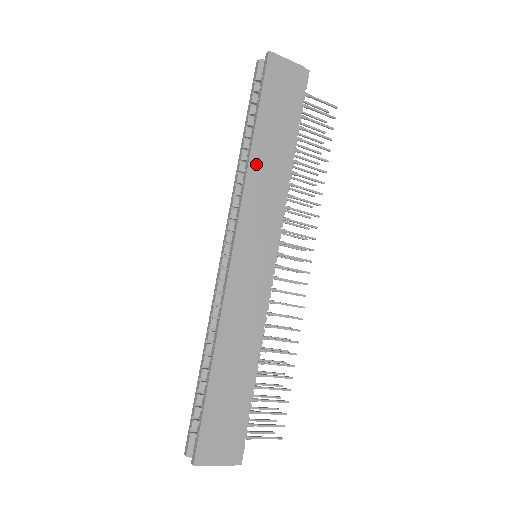
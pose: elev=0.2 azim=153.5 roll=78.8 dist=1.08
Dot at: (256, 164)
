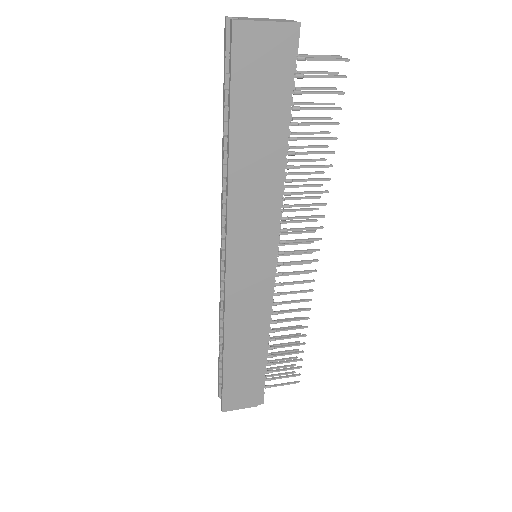
Dot at: (238, 177)
